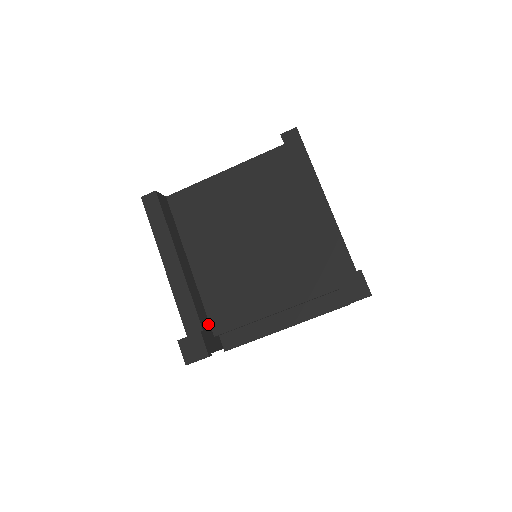
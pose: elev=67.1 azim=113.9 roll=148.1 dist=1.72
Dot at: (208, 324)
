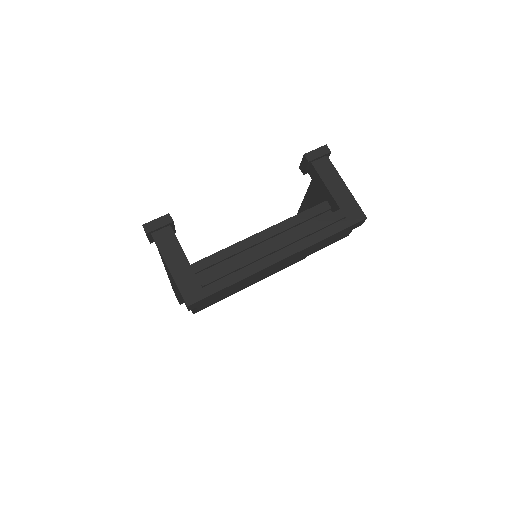
Dot at: occluded
